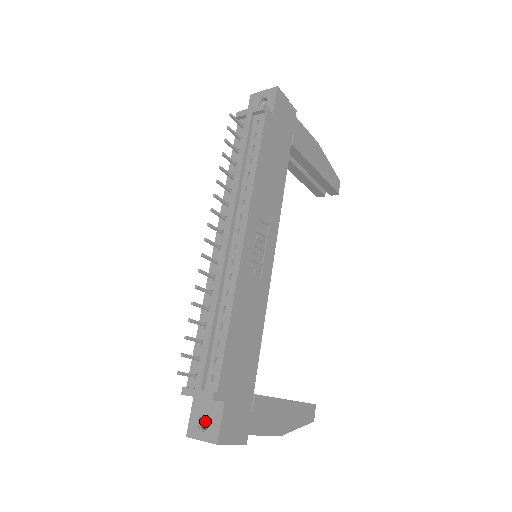
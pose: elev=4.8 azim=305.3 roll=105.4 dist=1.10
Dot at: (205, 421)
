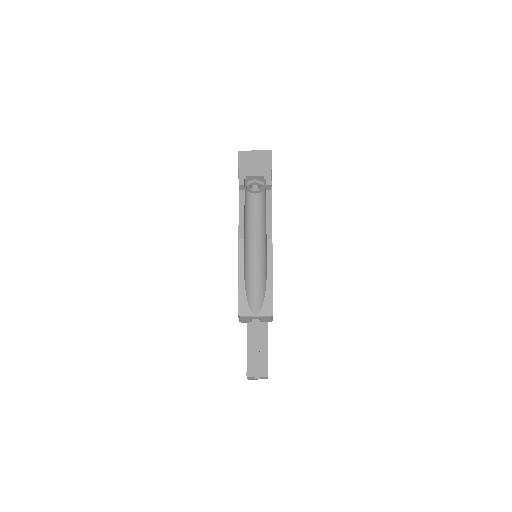
Dot at: occluded
